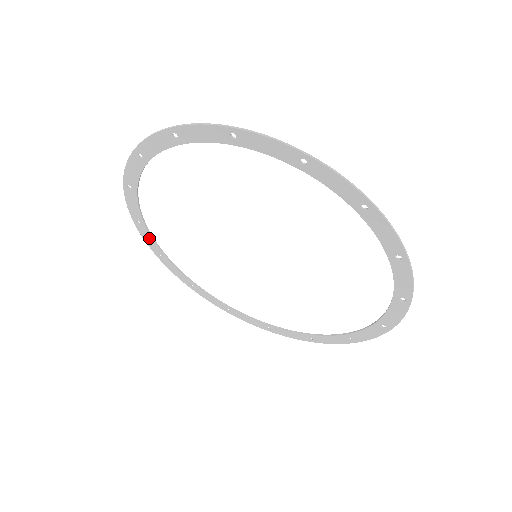
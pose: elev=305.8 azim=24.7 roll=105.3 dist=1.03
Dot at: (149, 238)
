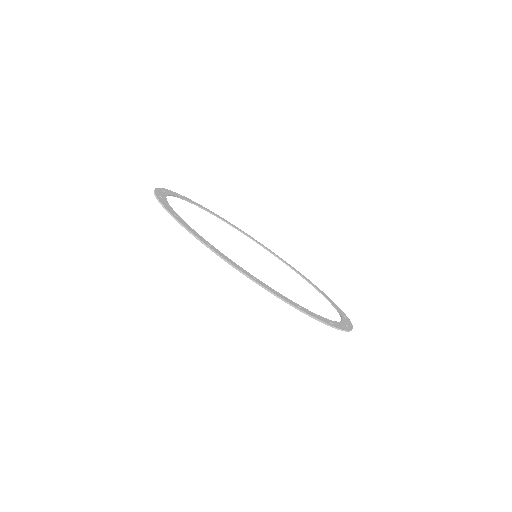
Dot at: (214, 215)
